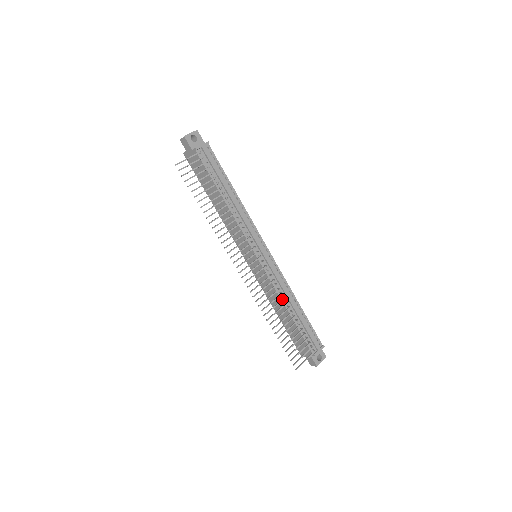
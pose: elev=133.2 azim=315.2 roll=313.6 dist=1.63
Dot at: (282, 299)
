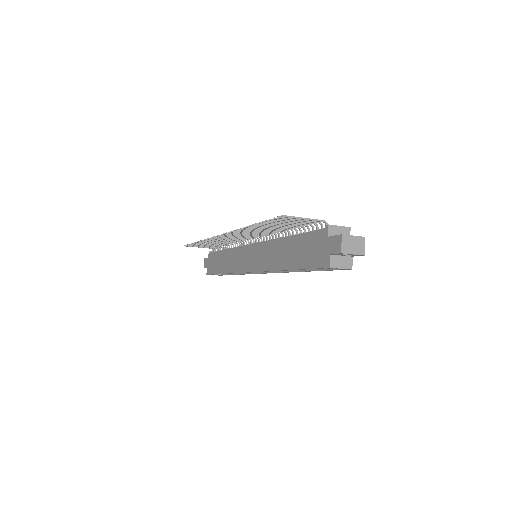
Dot at: (274, 232)
